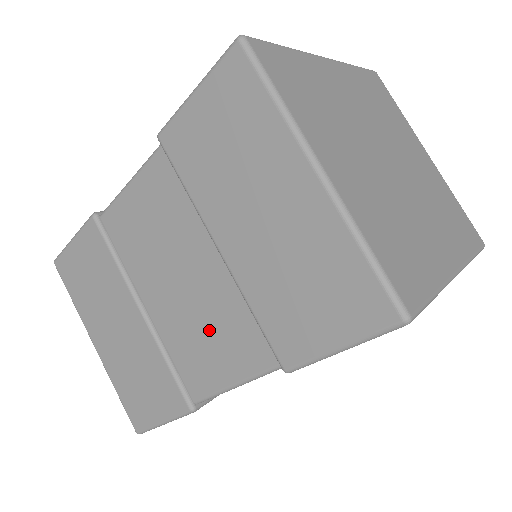
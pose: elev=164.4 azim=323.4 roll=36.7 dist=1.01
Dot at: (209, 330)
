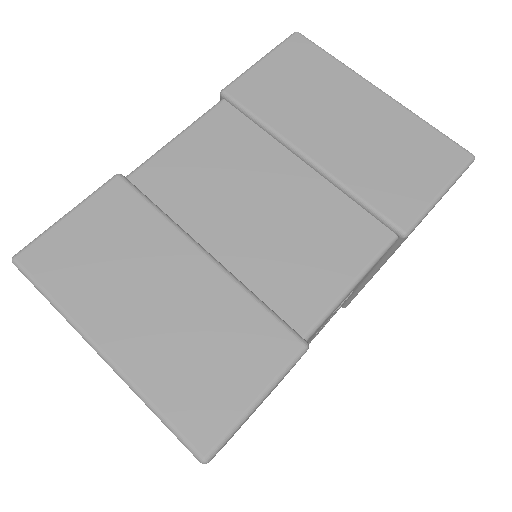
Dot at: (308, 239)
